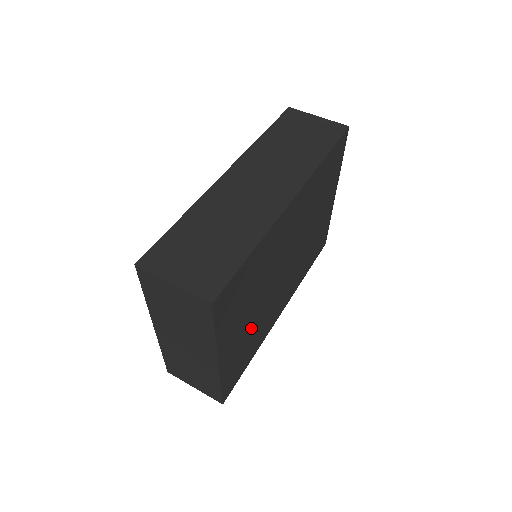
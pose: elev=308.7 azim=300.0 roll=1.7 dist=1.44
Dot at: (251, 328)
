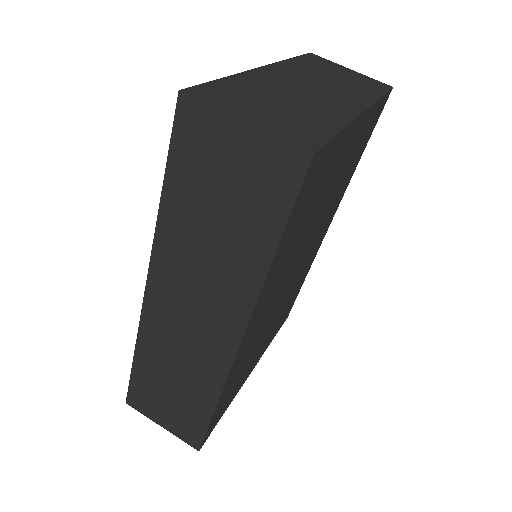
Dot at: (279, 317)
